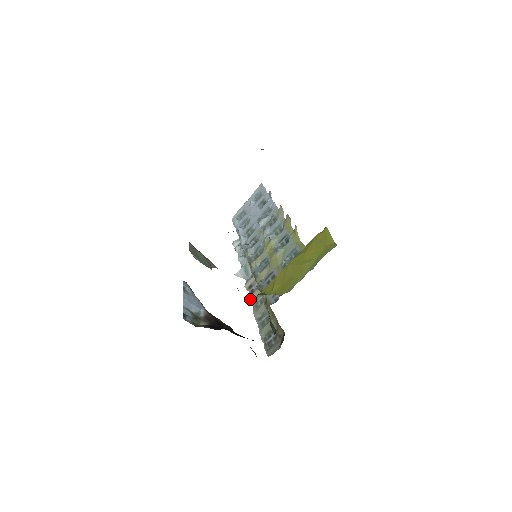
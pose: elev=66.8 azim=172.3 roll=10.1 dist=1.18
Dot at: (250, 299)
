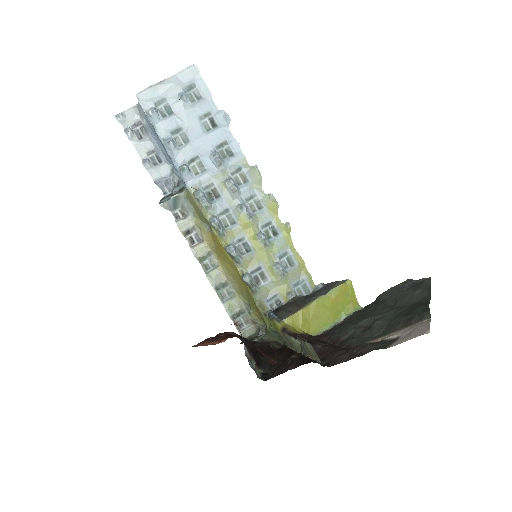
Dot at: (196, 255)
